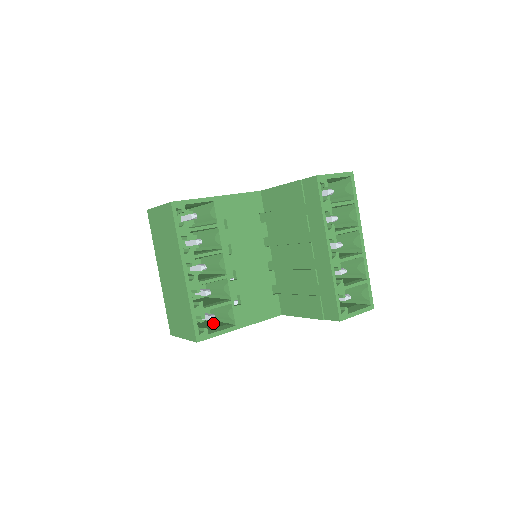
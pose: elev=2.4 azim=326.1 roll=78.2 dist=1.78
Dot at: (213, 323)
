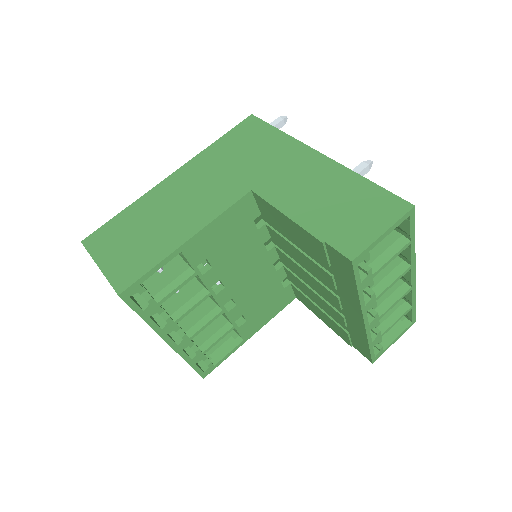
Dot at: occluded
